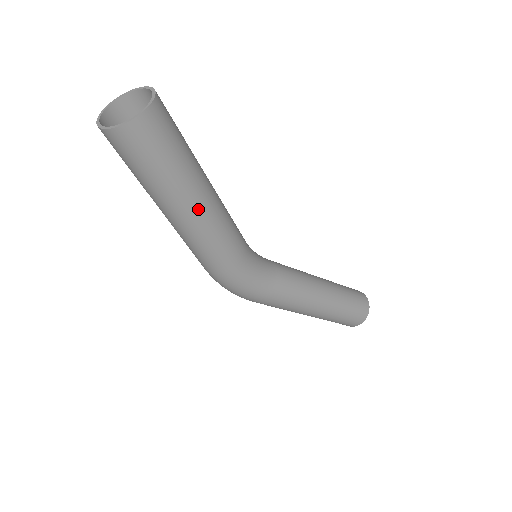
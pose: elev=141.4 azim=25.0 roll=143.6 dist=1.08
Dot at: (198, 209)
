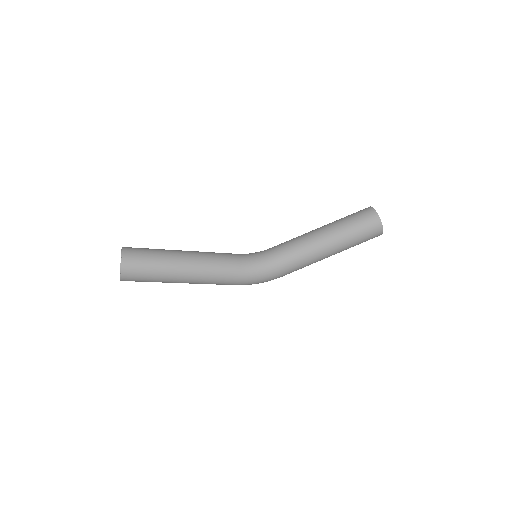
Dot at: (187, 274)
